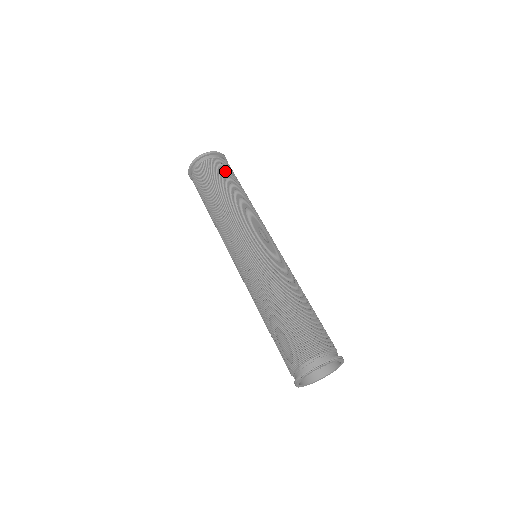
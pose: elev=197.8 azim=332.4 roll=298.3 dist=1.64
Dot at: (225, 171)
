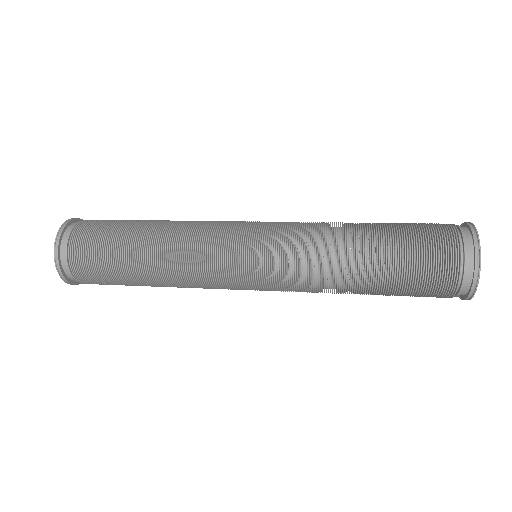
Dot at: occluded
